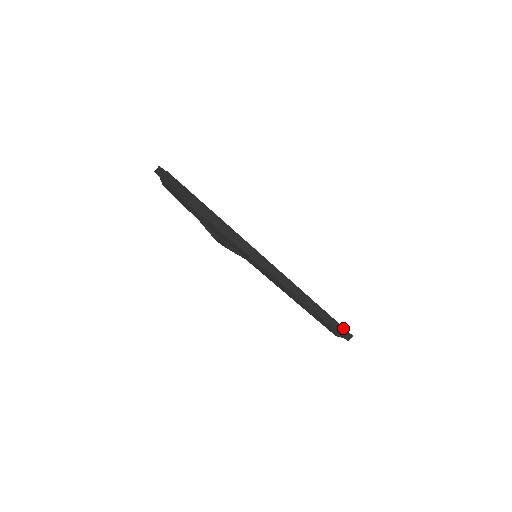
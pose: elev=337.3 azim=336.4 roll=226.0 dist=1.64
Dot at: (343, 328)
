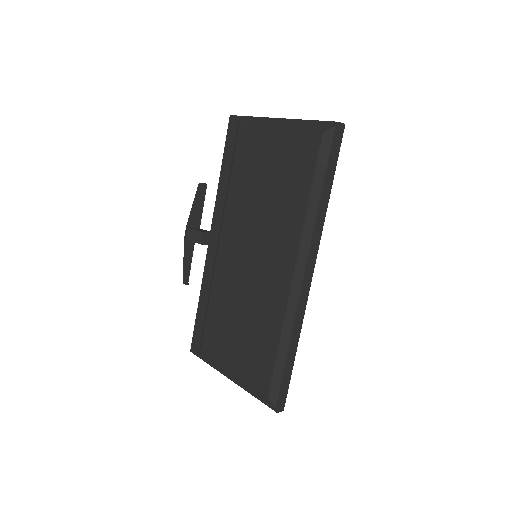
Dot at: (287, 390)
